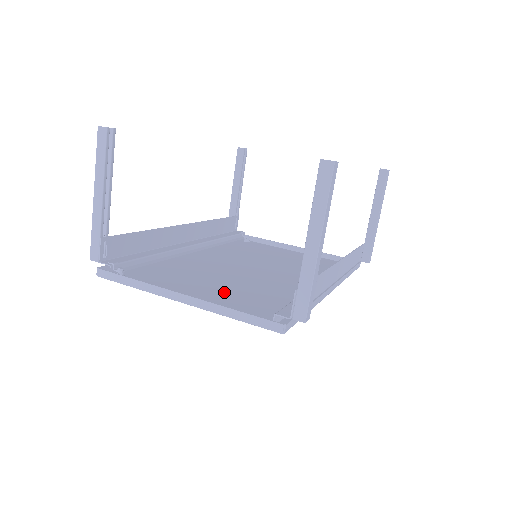
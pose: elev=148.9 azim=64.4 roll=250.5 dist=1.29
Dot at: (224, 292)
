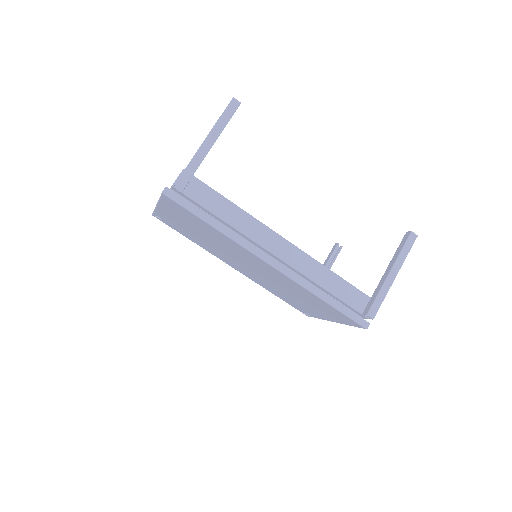
Dot at: occluded
